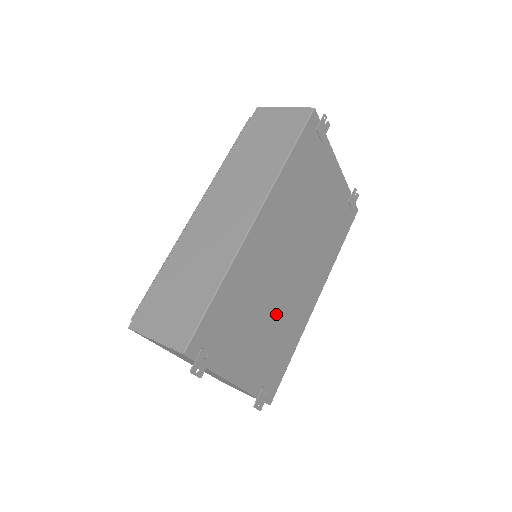
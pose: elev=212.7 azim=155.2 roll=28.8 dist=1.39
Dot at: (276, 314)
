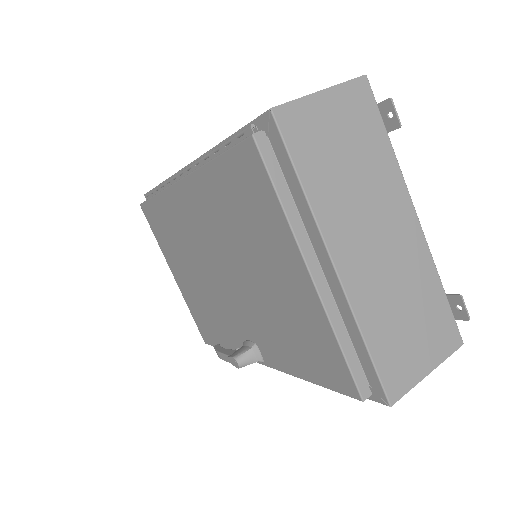
Dot at: occluded
